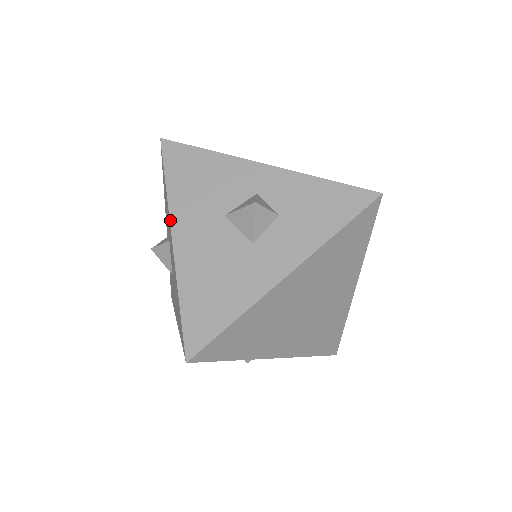
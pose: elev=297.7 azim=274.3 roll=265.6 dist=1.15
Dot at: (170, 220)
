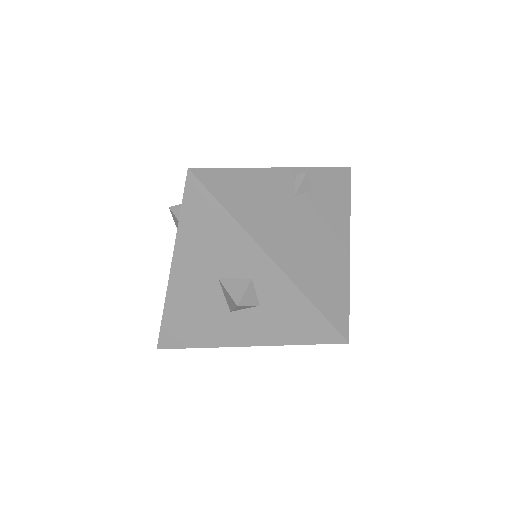
Dot at: (173, 253)
